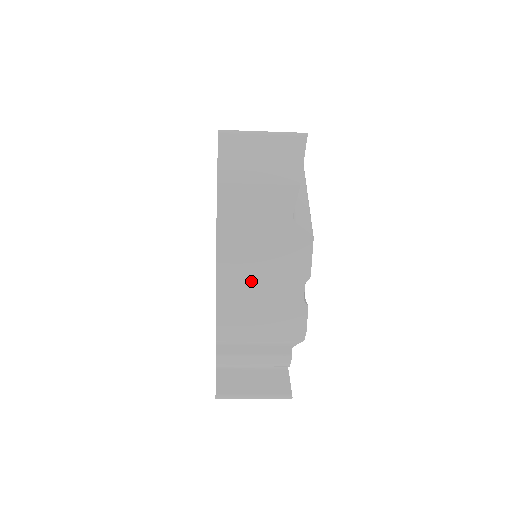
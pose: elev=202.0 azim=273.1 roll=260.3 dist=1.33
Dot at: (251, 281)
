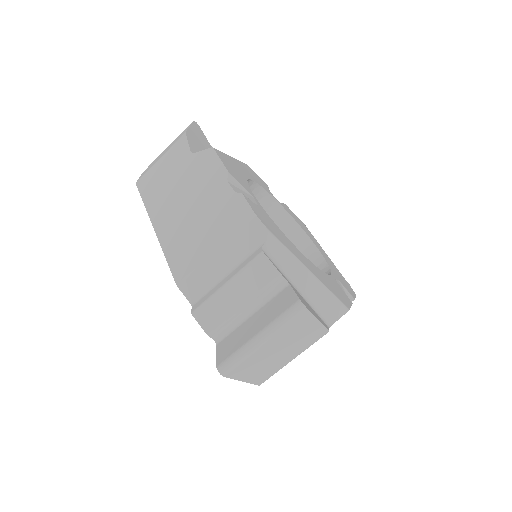
Dot at: (185, 219)
